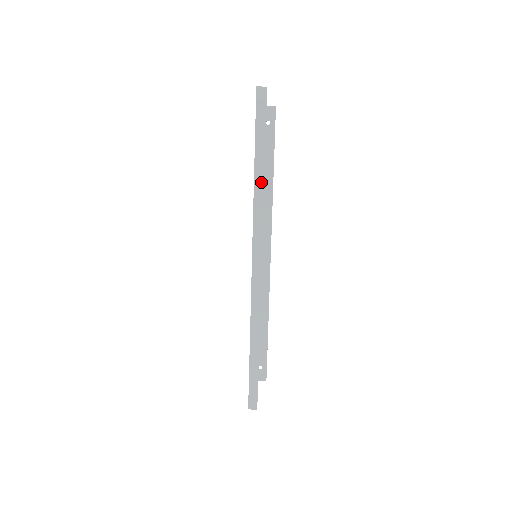
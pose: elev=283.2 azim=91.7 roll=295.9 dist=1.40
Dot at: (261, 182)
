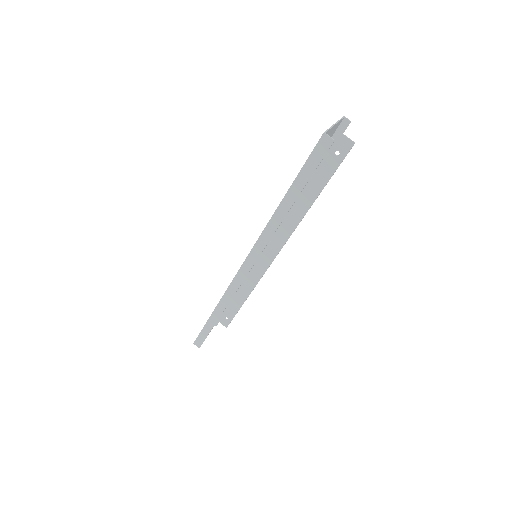
Dot at: (281, 217)
